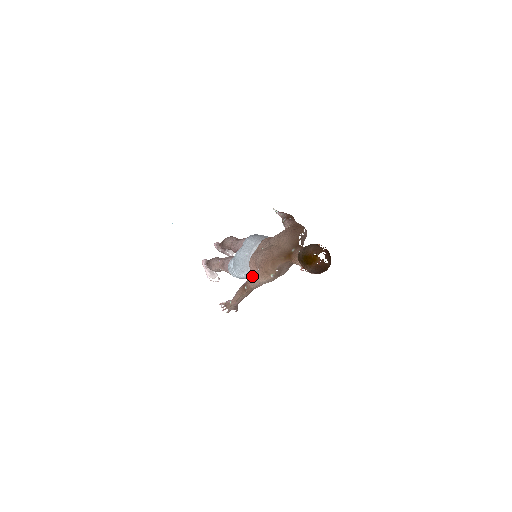
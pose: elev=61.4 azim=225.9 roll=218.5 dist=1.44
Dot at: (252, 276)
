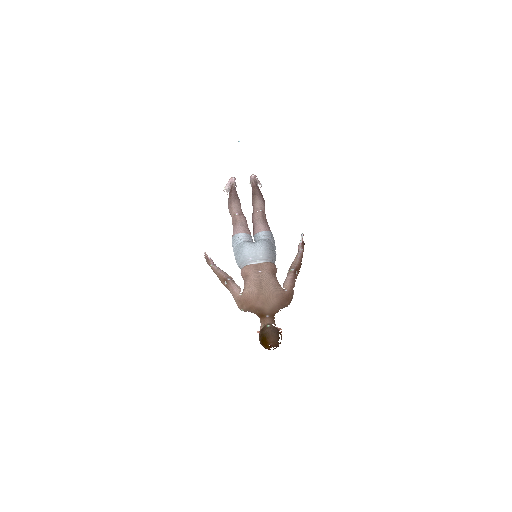
Dot at: (234, 288)
